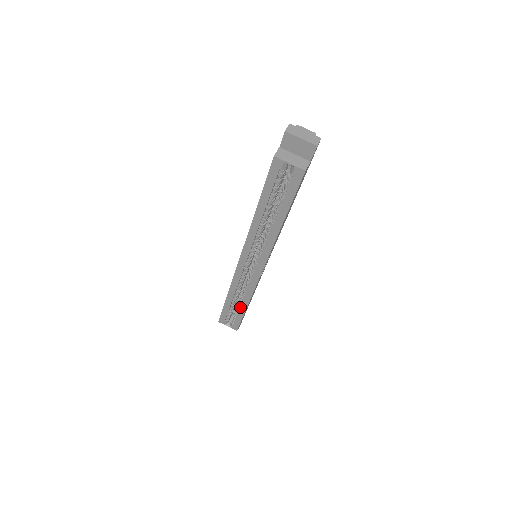
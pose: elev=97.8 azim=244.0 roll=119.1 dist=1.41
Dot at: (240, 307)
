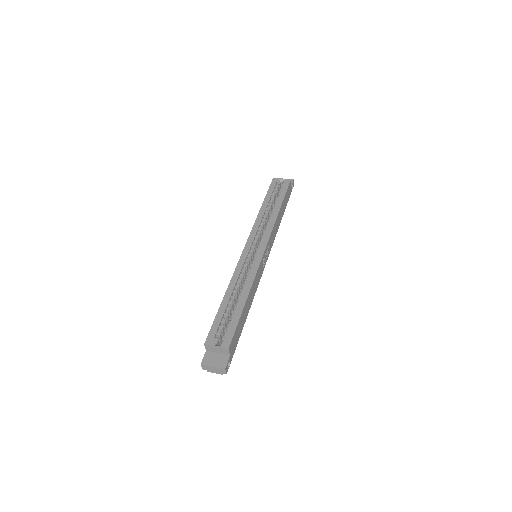
Dot at: (239, 302)
